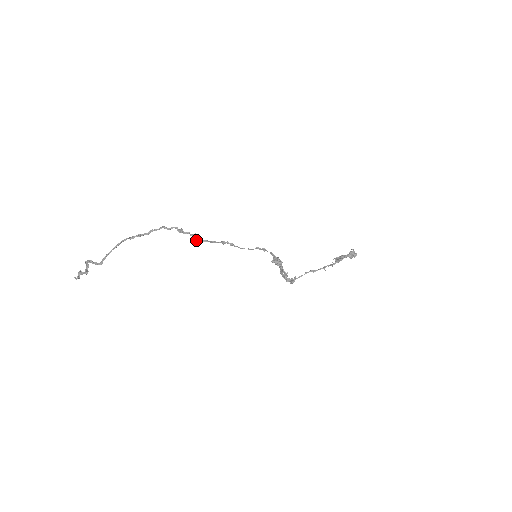
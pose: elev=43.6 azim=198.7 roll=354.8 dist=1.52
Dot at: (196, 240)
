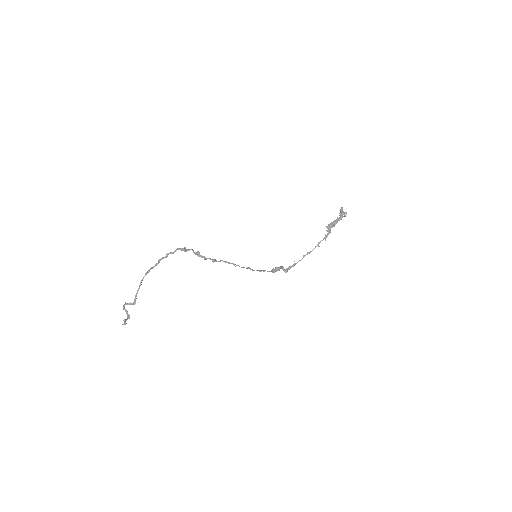
Dot at: occluded
